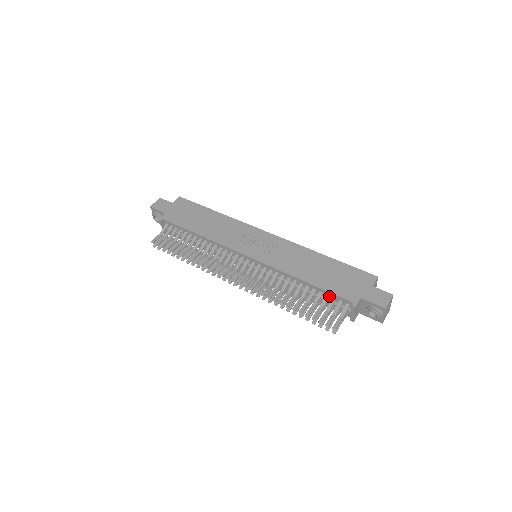
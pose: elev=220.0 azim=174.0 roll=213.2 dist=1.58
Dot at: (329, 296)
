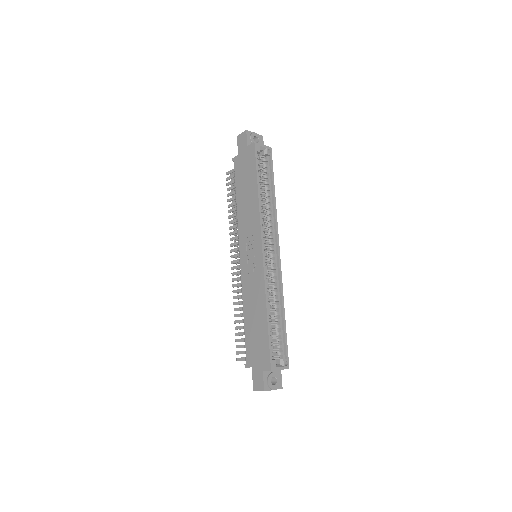
Dot at: occluded
